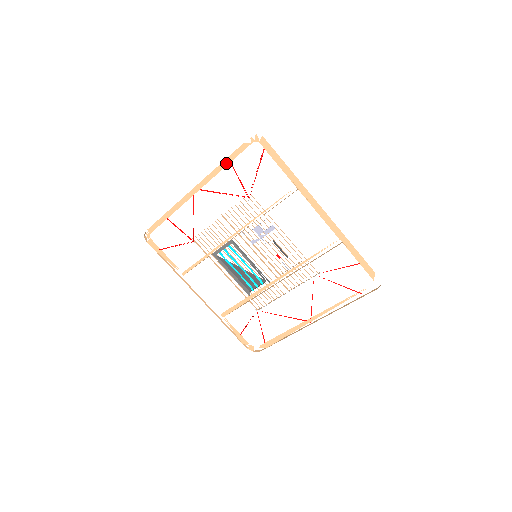
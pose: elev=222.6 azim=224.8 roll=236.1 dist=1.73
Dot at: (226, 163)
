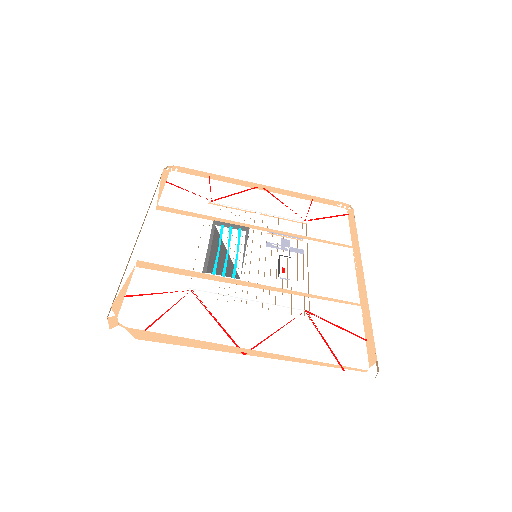
Dot at: (309, 197)
